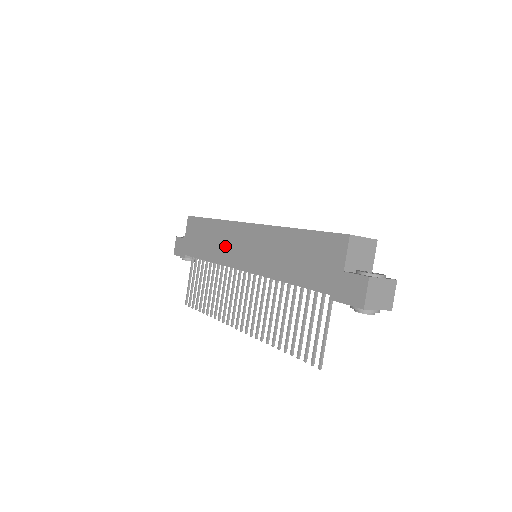
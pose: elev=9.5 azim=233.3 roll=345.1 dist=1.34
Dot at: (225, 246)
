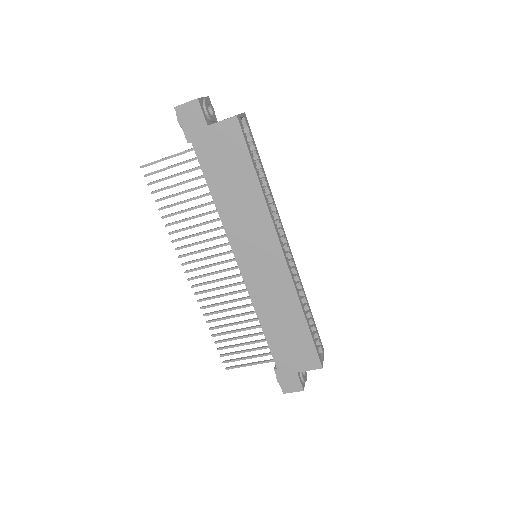
Dot at: (245, 226)
